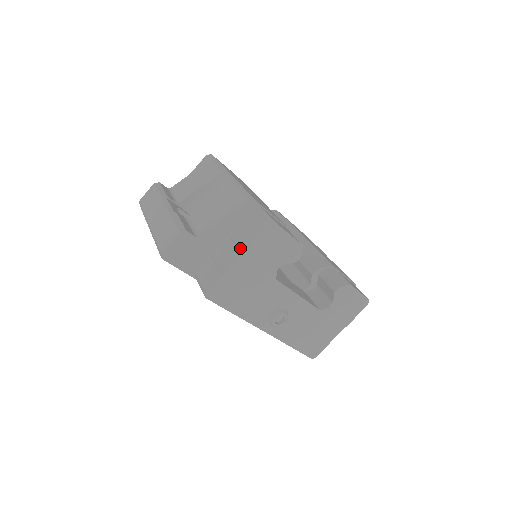
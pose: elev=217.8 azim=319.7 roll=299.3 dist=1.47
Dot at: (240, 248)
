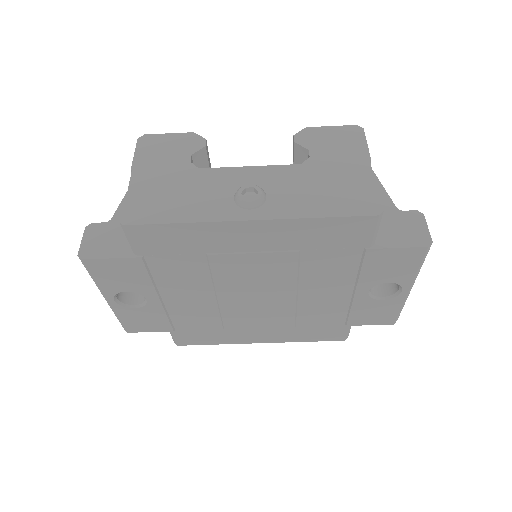
Dot at: occluded
